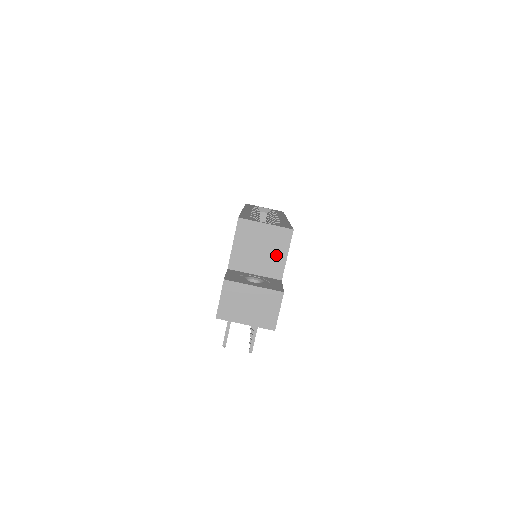
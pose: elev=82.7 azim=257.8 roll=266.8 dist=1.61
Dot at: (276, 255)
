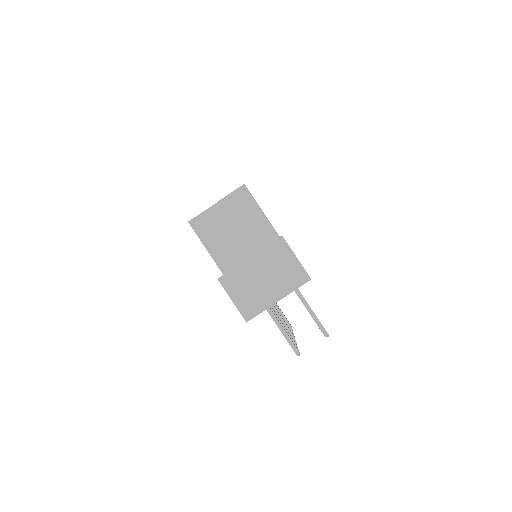
Dot at: (252, 221)
